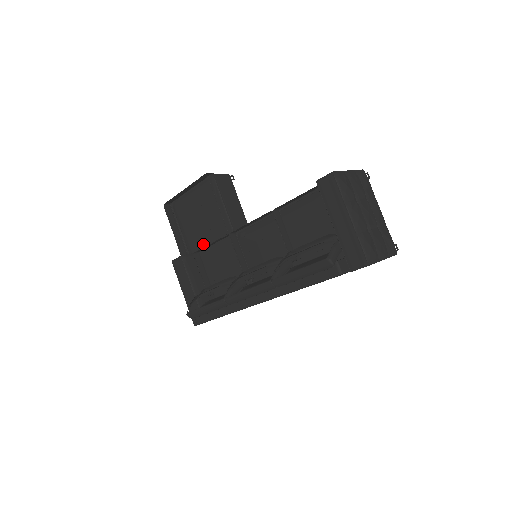
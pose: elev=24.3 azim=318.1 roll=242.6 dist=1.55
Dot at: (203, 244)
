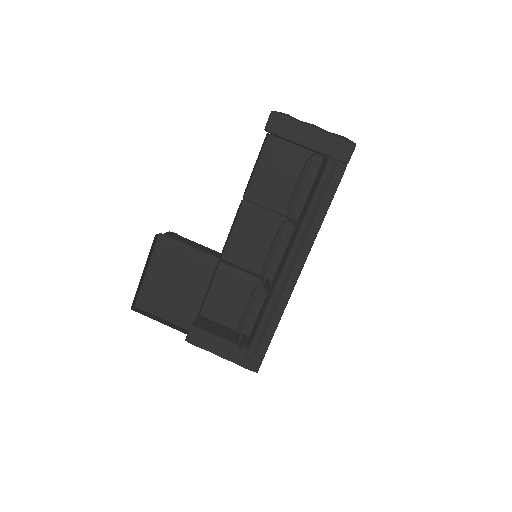
Dot at: (198, 303)
